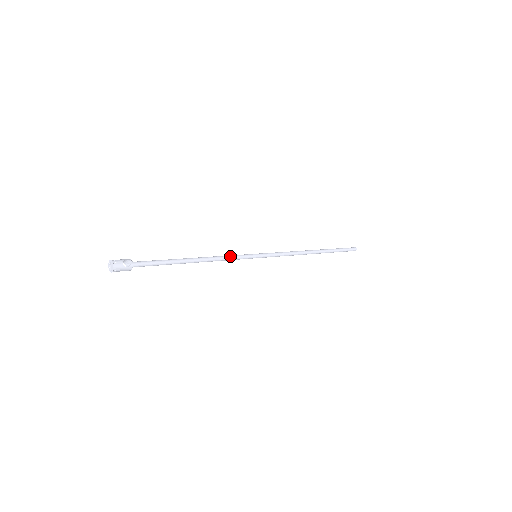
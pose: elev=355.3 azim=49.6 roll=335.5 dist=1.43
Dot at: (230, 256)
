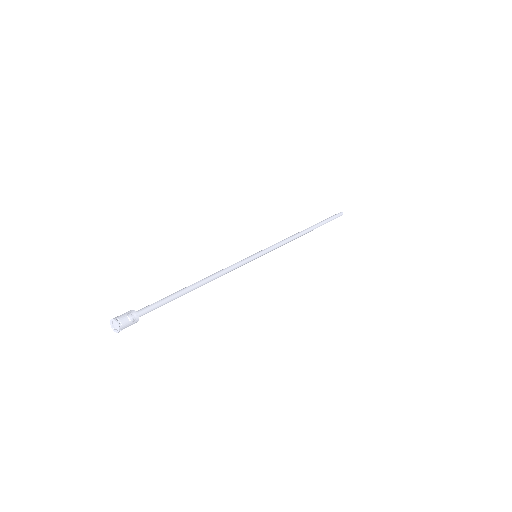
Dot at: (232, 266)
